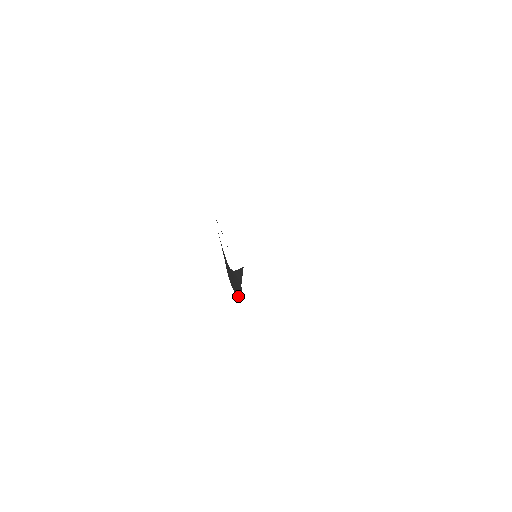
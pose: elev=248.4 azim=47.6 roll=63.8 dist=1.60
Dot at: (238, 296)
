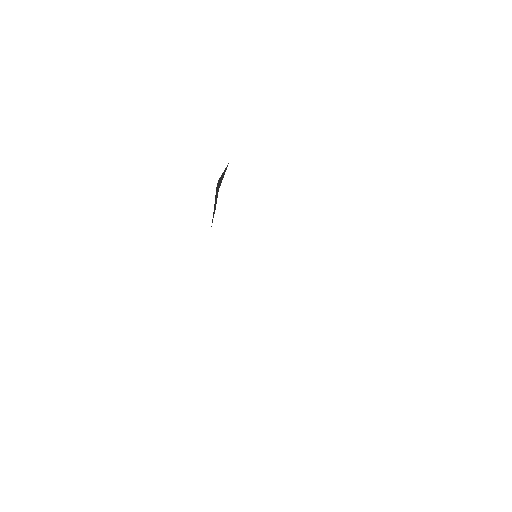
Dot at: occluded
